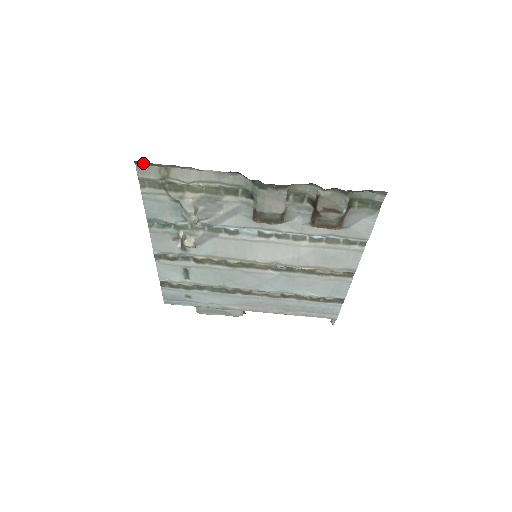
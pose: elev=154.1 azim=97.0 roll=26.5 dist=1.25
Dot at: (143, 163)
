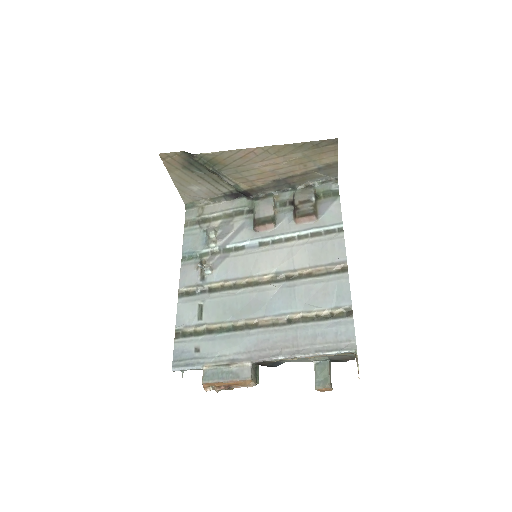
Dot at: (190, 207)
